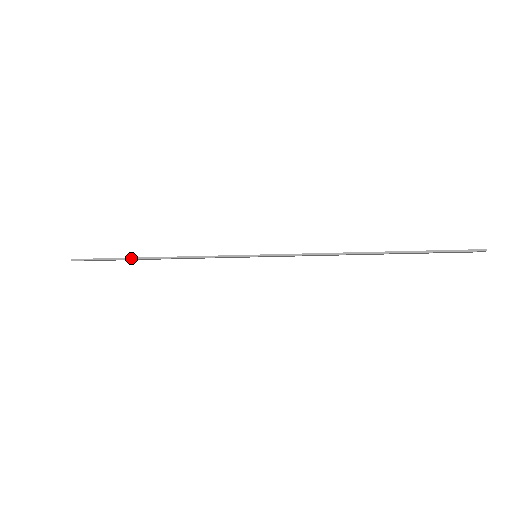
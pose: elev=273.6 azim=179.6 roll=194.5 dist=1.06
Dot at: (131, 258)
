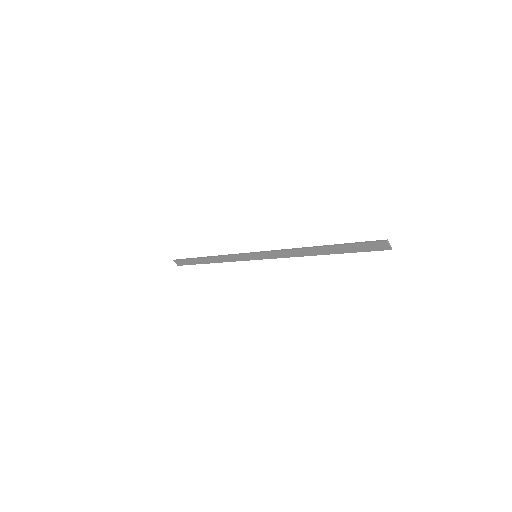
Dot at: (198, 257)
